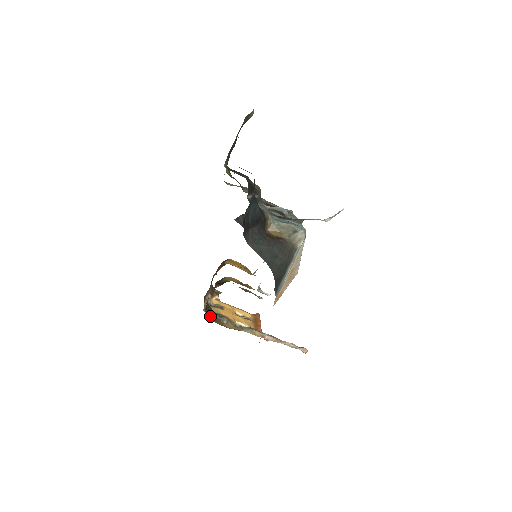
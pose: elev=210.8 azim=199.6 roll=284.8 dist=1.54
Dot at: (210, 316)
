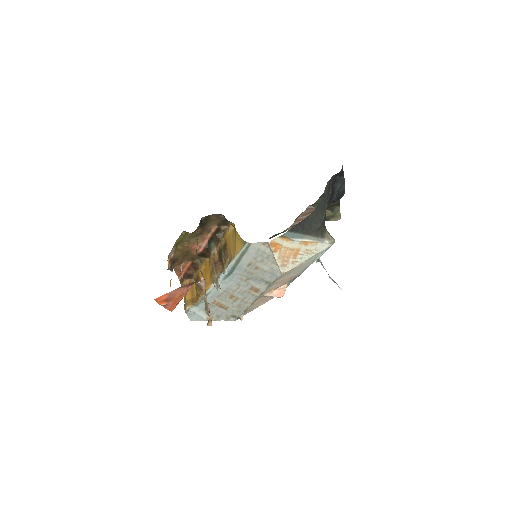
Dot at: occluded
